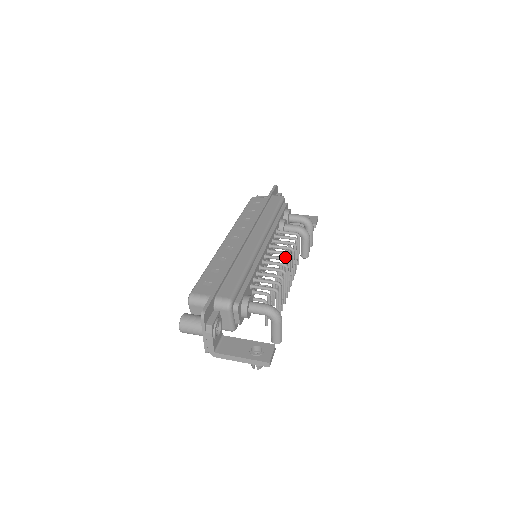
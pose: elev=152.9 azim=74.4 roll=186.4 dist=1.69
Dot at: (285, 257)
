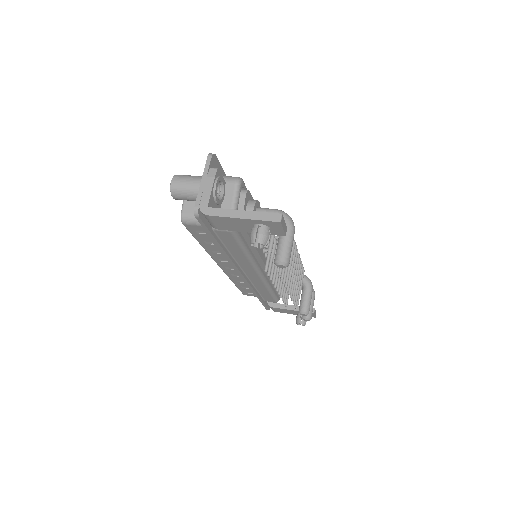
Dot at: occluded
